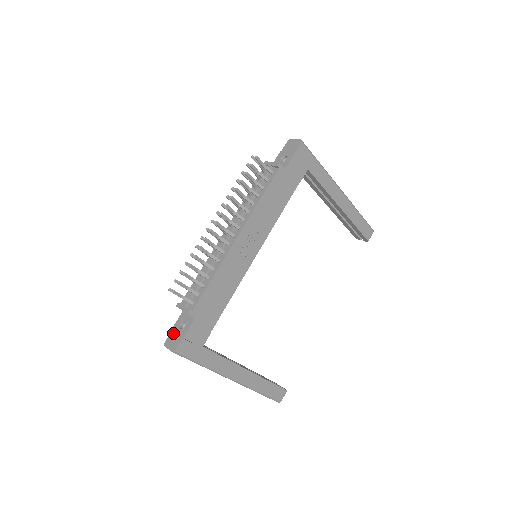
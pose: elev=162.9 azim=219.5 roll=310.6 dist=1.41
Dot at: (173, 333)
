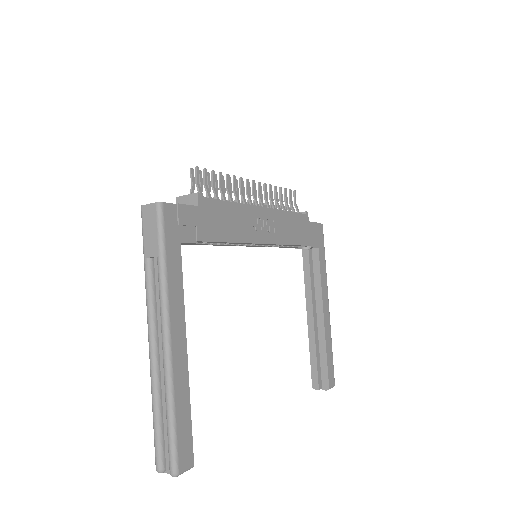
Dot at: occluded
